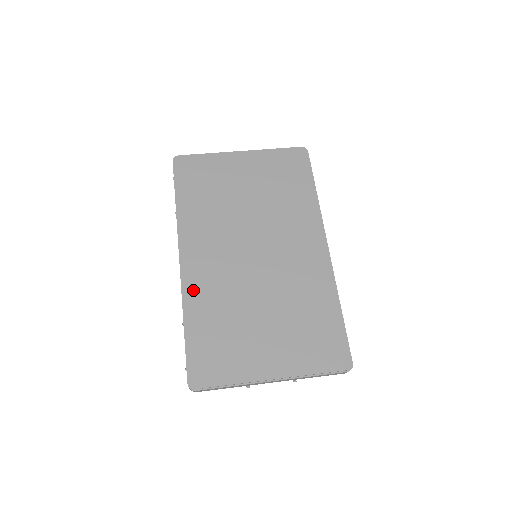
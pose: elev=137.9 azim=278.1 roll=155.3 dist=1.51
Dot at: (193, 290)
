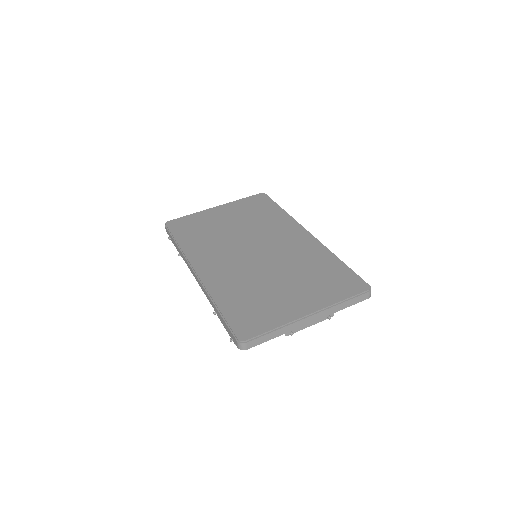
Dot at: (214, 284)
